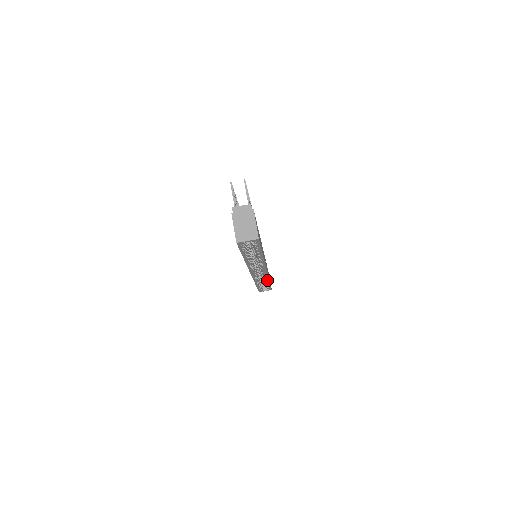
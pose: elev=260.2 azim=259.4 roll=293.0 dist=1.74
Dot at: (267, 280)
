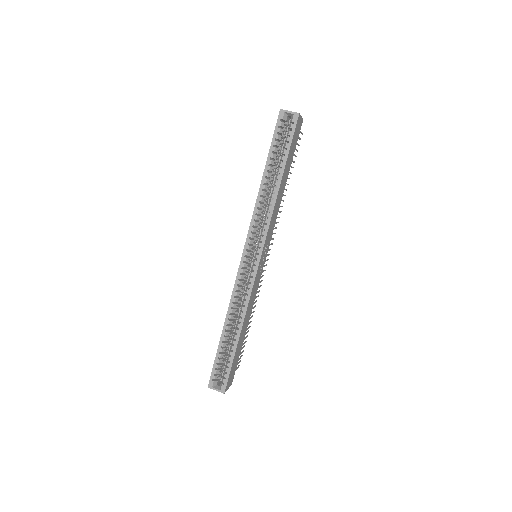
Dot at: (243, 315)
